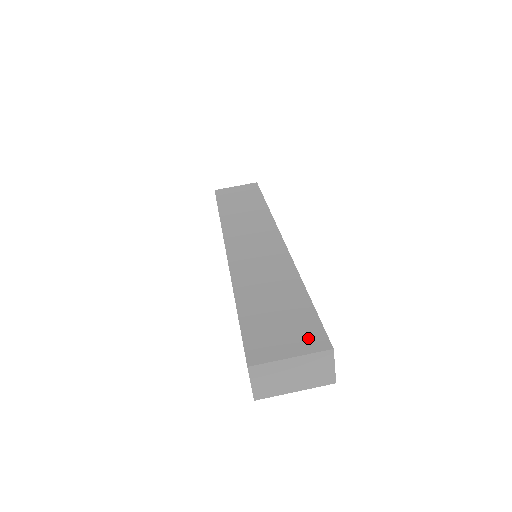
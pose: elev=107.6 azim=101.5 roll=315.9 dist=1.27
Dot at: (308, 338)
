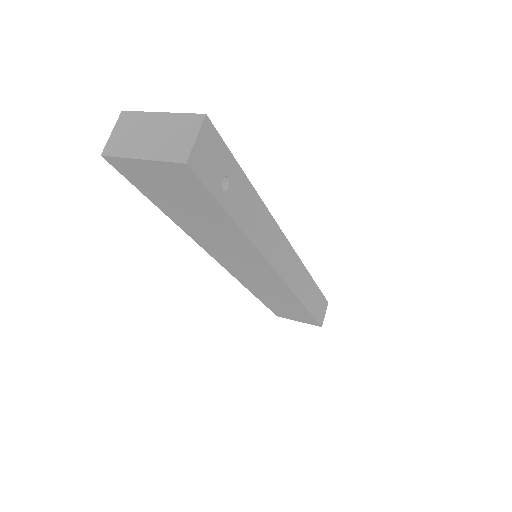
Dot at: occluded
